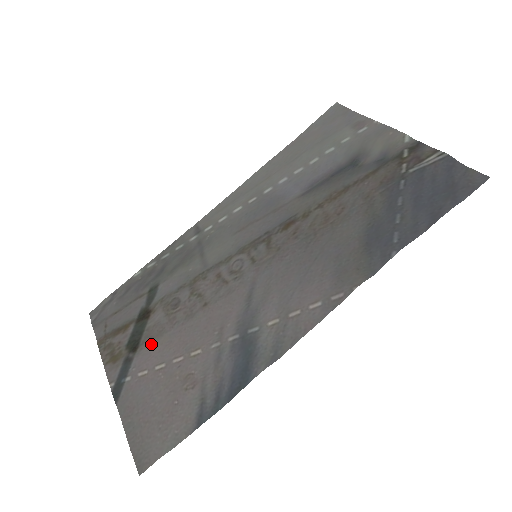
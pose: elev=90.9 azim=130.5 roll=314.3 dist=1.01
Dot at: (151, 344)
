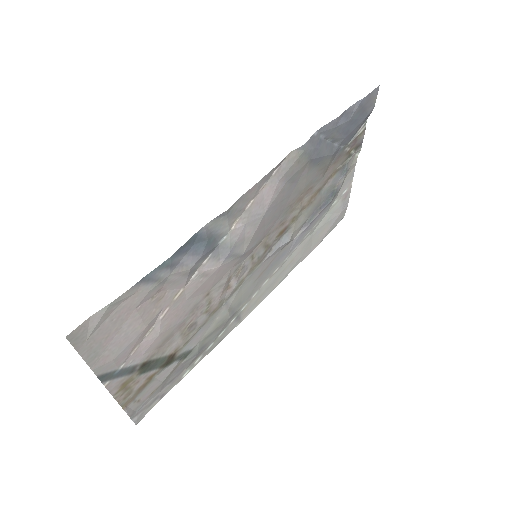
Dot at: (156, 346)
